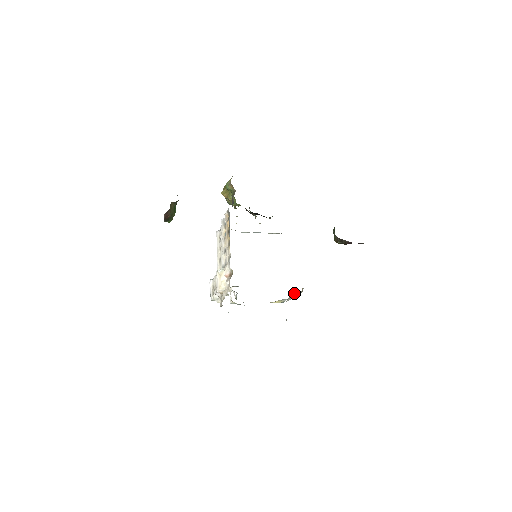
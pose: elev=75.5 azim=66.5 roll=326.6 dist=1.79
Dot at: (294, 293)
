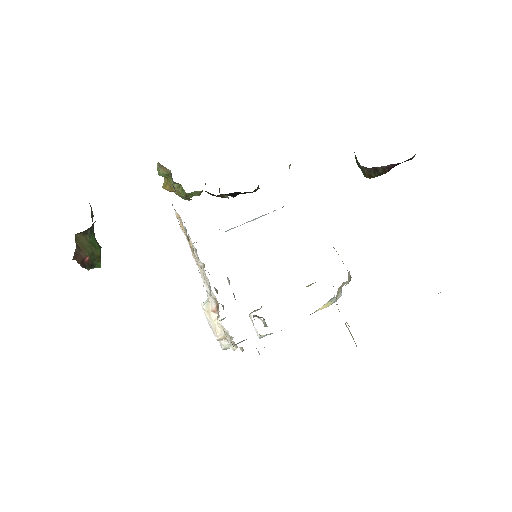
Dot at: occluded
